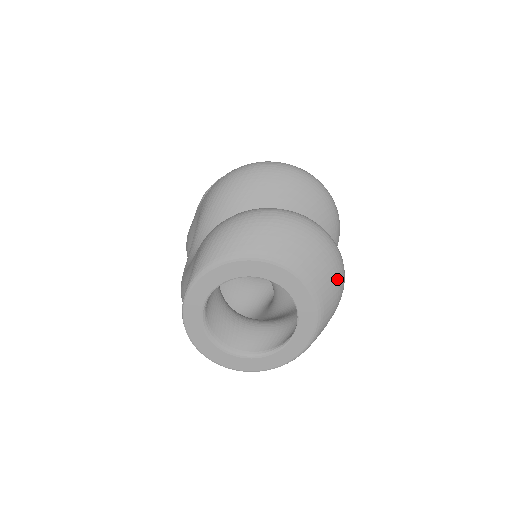
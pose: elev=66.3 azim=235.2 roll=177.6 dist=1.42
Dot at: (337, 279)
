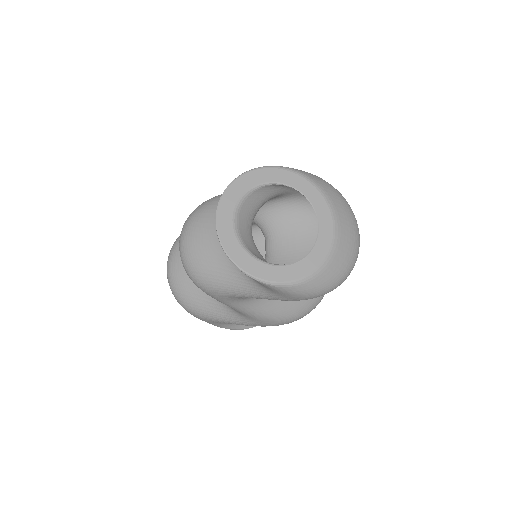
Dot at: (342, 273)
